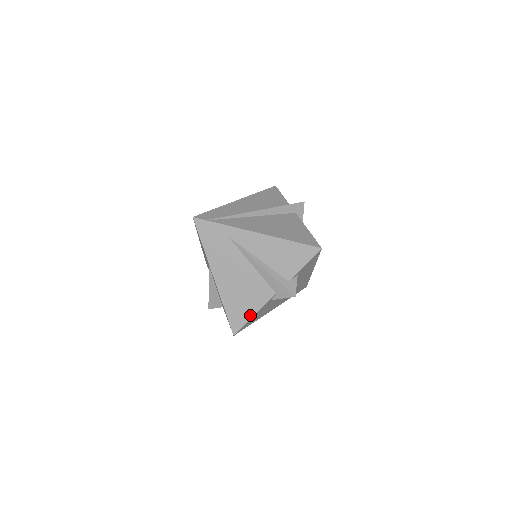
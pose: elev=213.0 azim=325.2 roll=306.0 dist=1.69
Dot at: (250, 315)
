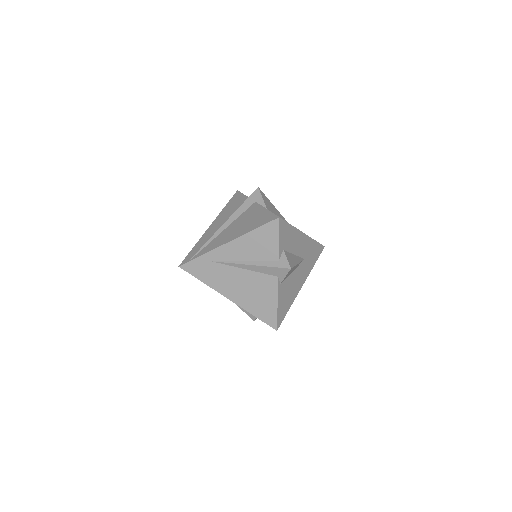
Dot at: (274, 307)
